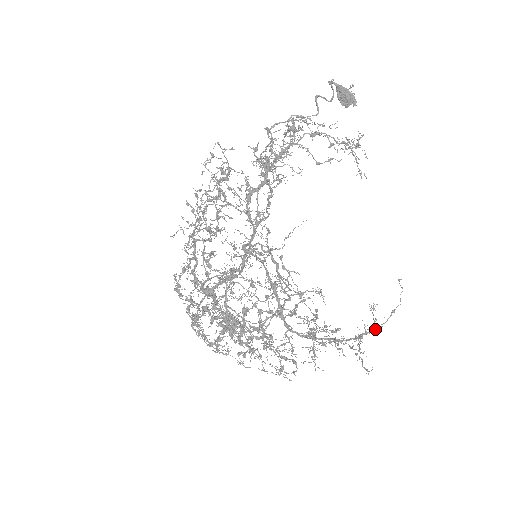
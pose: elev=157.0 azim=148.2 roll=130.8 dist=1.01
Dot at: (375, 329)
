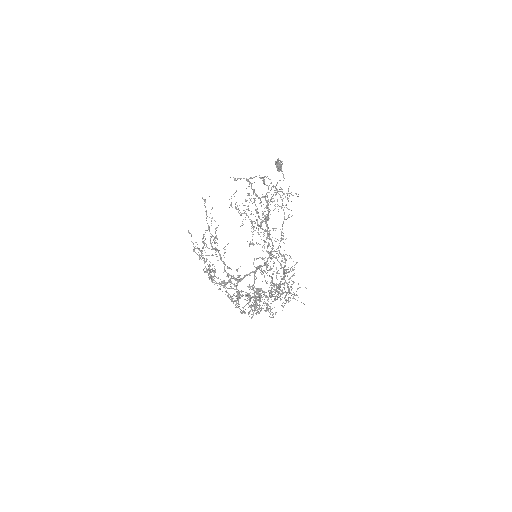
Dot at: occluded
